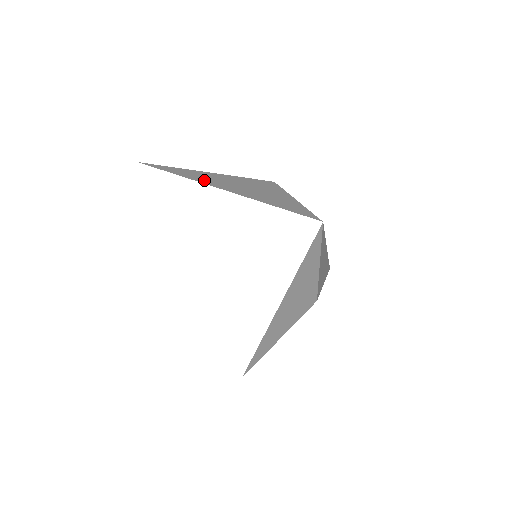
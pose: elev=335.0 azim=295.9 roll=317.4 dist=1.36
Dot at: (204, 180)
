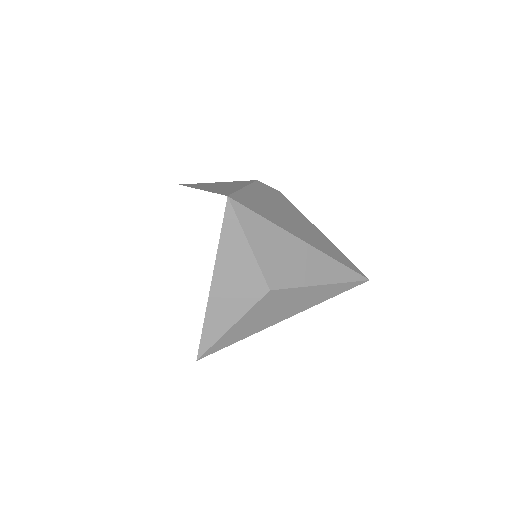
Dot at: (199, 186)
